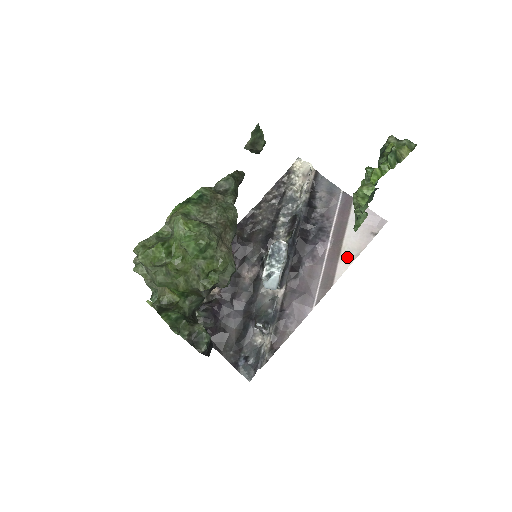
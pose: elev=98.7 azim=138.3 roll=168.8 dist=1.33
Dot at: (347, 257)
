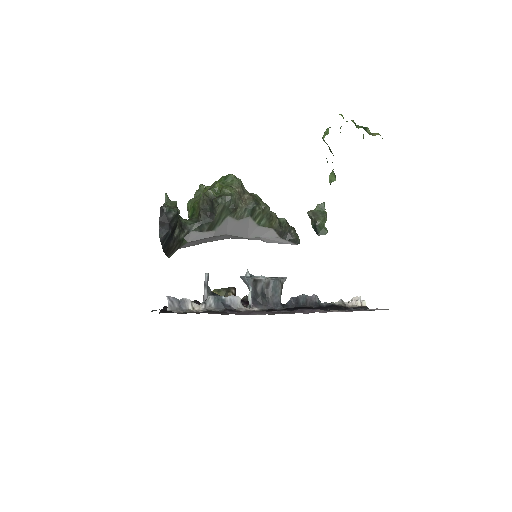
Dot at: occluded
